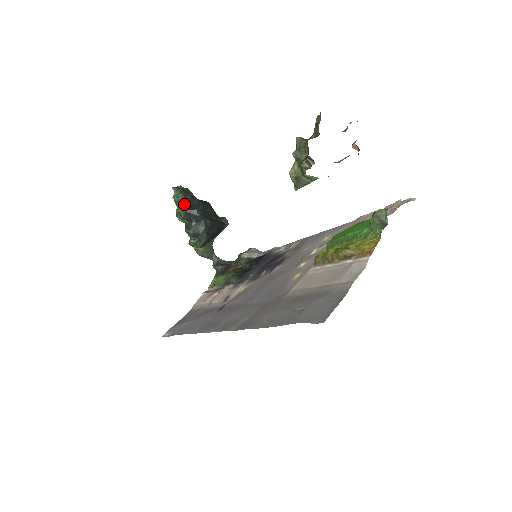
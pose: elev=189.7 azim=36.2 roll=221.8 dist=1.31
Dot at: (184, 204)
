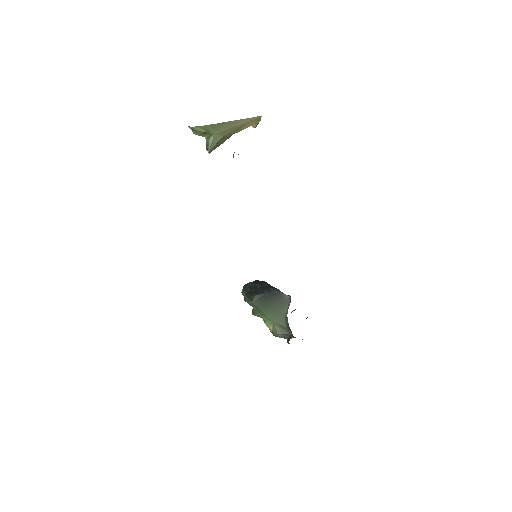
Dot at: occluded
